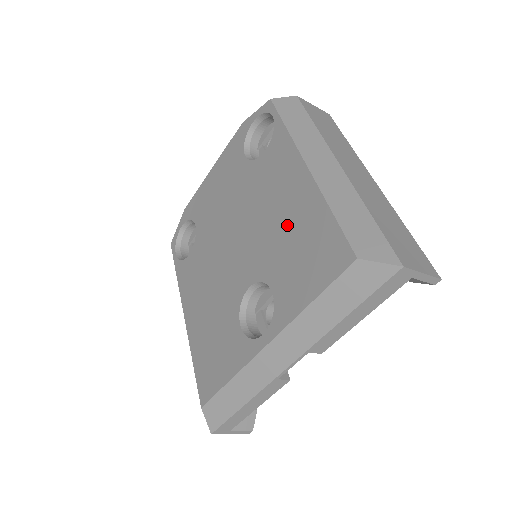
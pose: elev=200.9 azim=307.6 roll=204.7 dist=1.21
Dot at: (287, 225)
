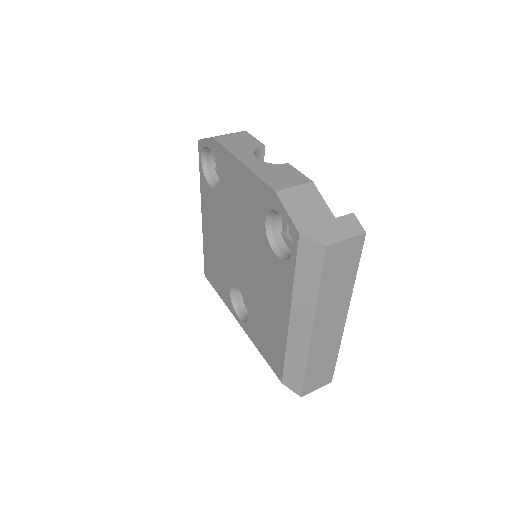
Dot at: (266, 315)
